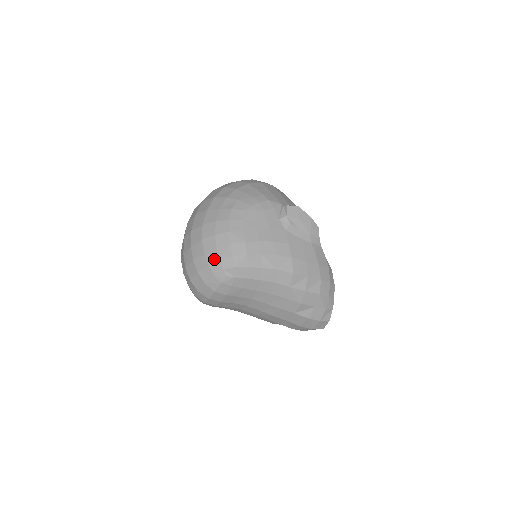
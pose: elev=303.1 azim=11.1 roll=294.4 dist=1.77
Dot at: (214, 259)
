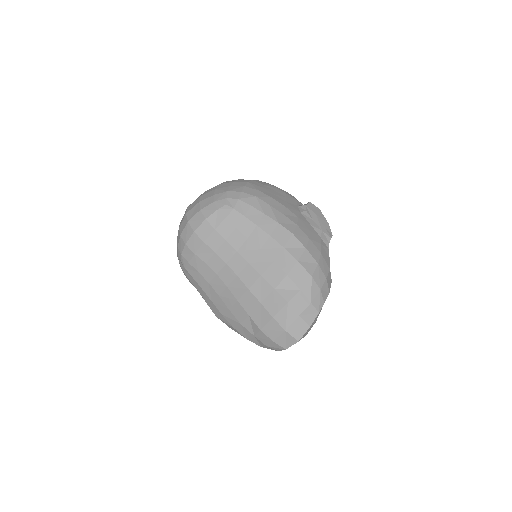
Dot at: (222, 191)
